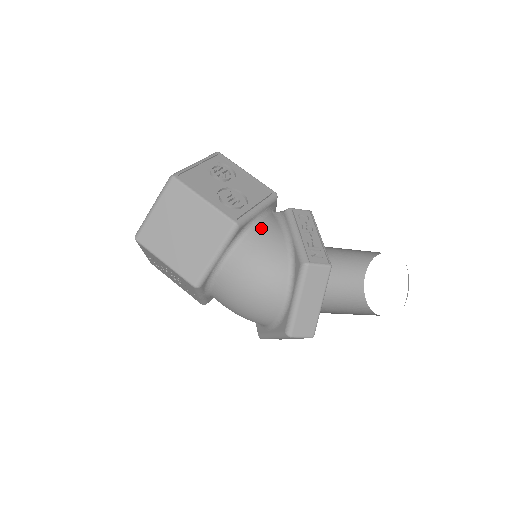
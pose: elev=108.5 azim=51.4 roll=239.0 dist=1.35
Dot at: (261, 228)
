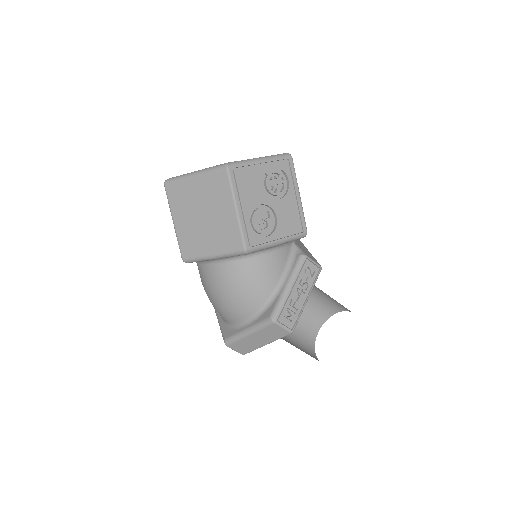
Dot at: (267, 259)
